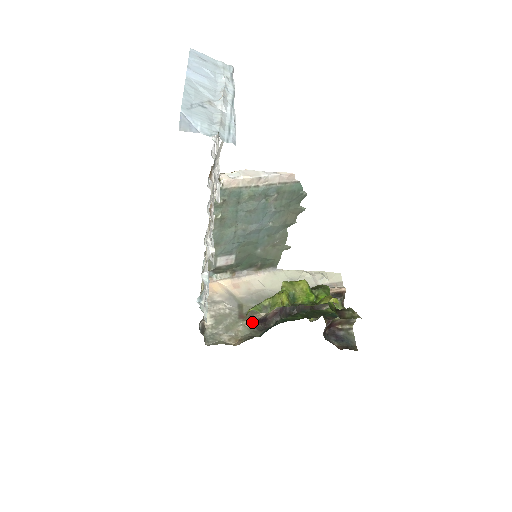
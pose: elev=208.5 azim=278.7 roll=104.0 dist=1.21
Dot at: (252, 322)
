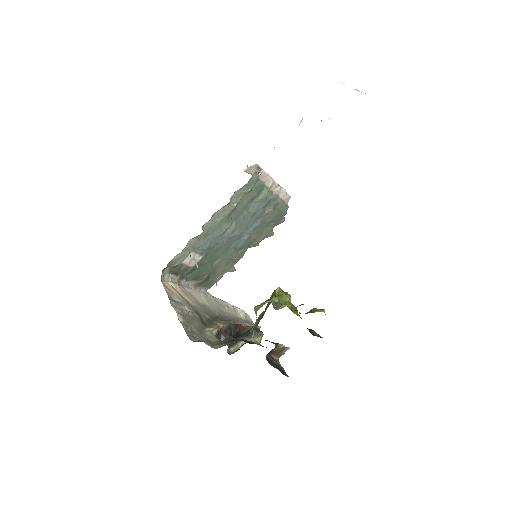
Dot at: (217, 330)
